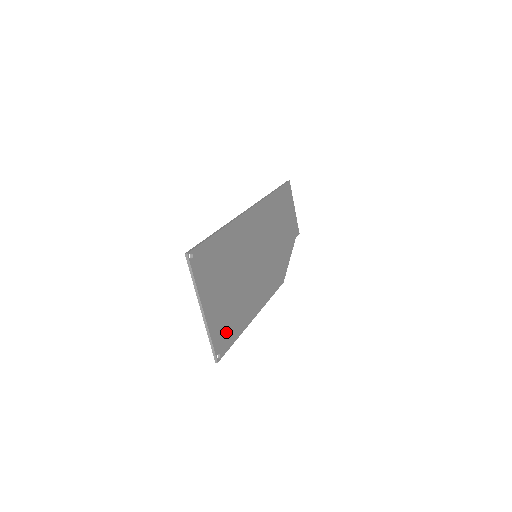
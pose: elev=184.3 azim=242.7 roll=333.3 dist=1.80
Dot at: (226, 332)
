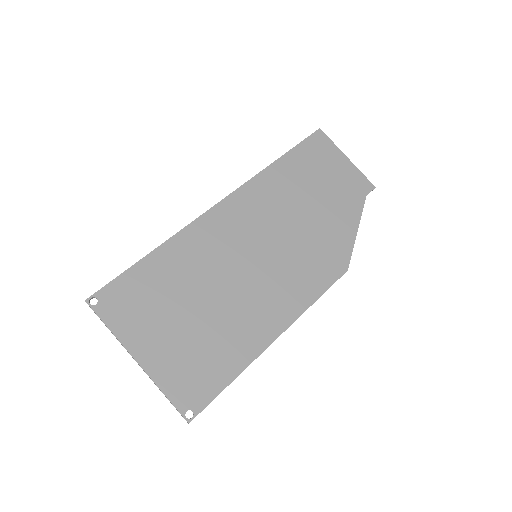
Dot at: (201, 377)
